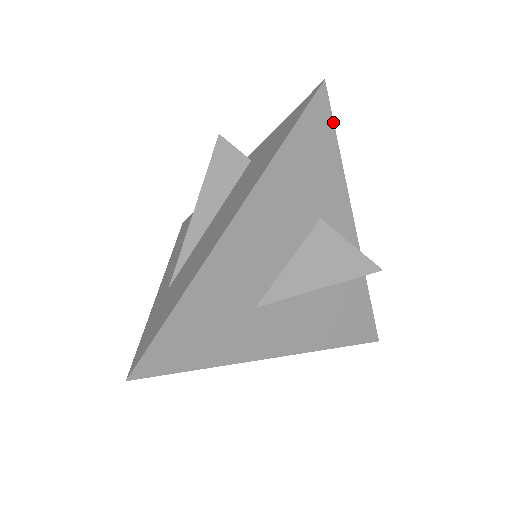
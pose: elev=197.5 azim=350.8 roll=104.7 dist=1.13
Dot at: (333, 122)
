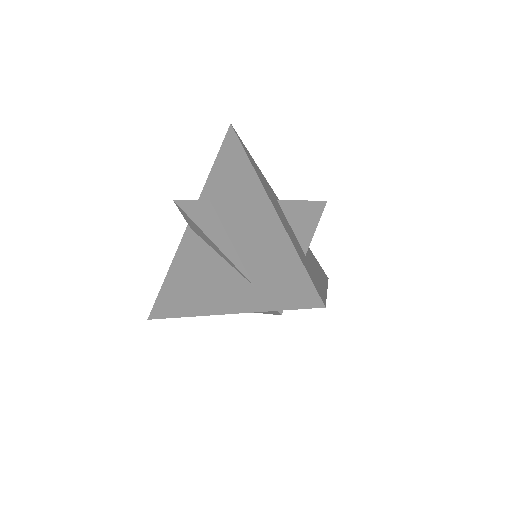
Dot at: (245, 147)
